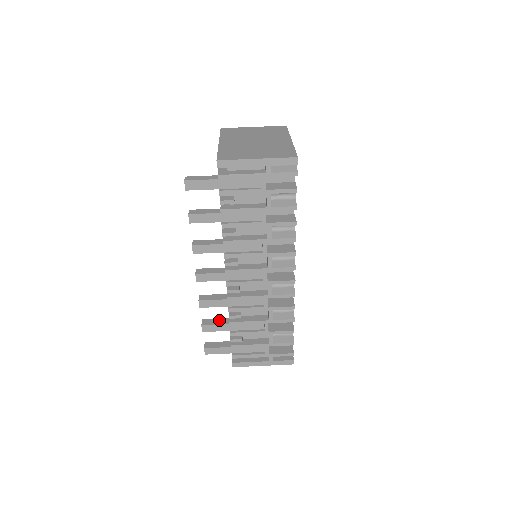
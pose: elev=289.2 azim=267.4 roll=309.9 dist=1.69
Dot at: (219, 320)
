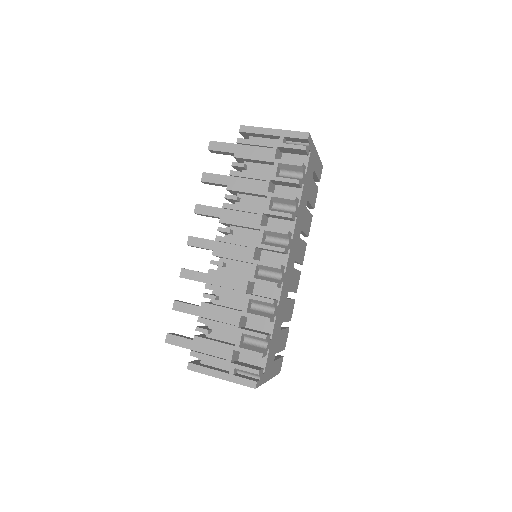
Dot at: (194, 304)
